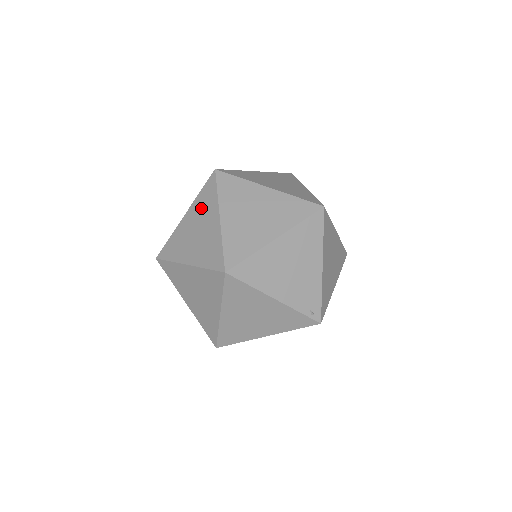
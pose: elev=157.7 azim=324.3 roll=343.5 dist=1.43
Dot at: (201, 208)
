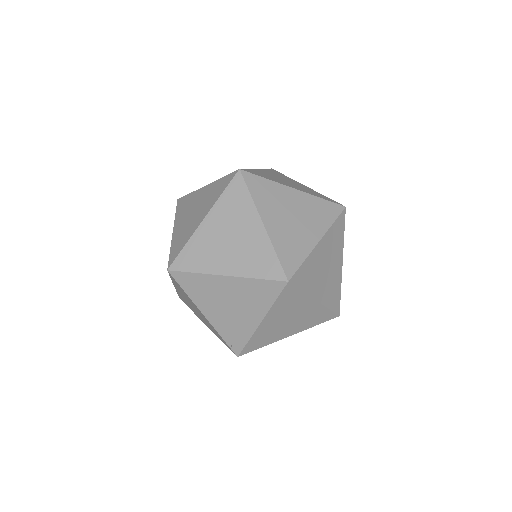
Dot at: (210, 194)
